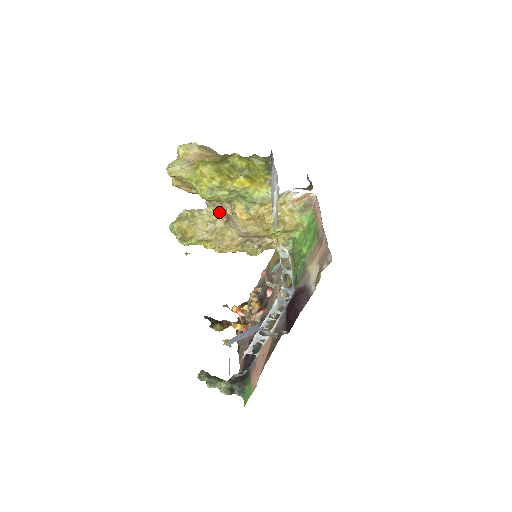
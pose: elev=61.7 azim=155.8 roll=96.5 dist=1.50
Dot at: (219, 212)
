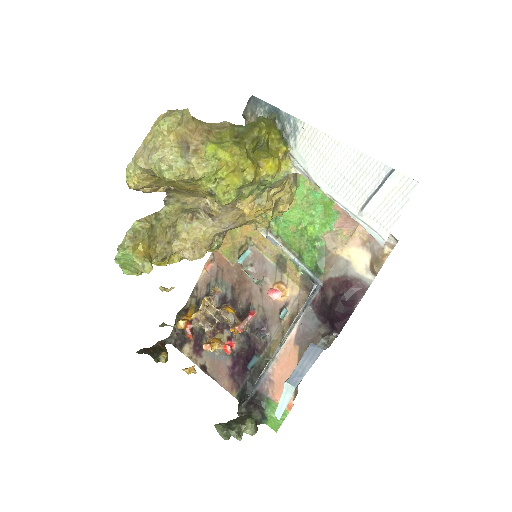
Dot at: (183, 208)
